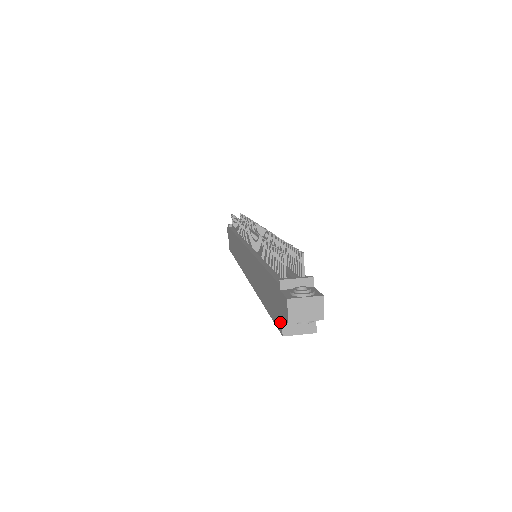
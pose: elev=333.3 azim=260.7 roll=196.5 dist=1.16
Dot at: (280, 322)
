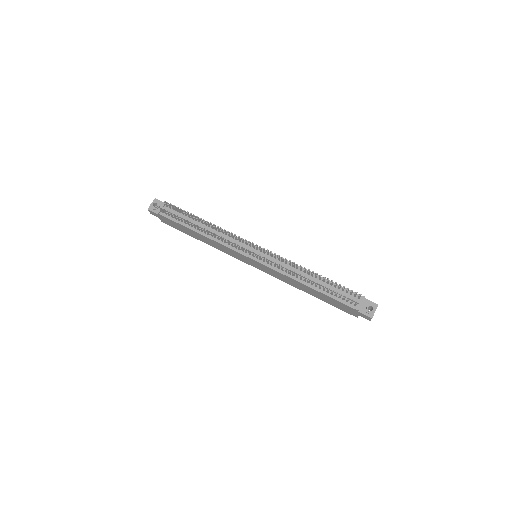
Dot at: (355, 315)
